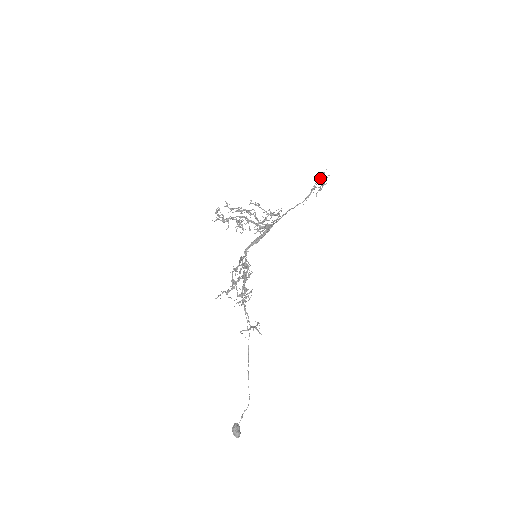
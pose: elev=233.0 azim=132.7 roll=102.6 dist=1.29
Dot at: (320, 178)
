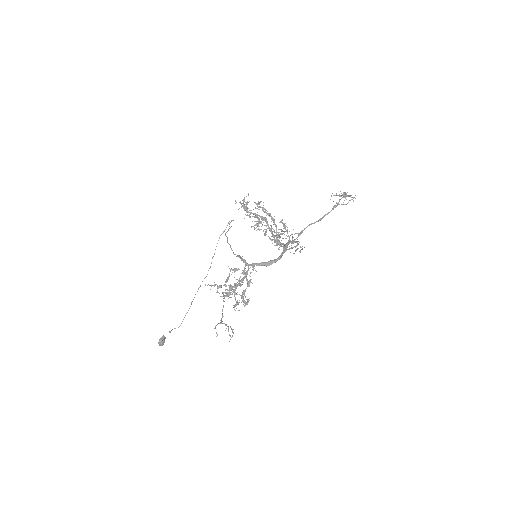
Dot at: occluded
